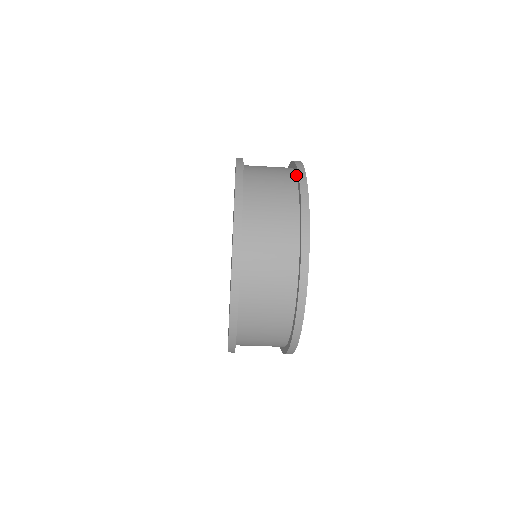
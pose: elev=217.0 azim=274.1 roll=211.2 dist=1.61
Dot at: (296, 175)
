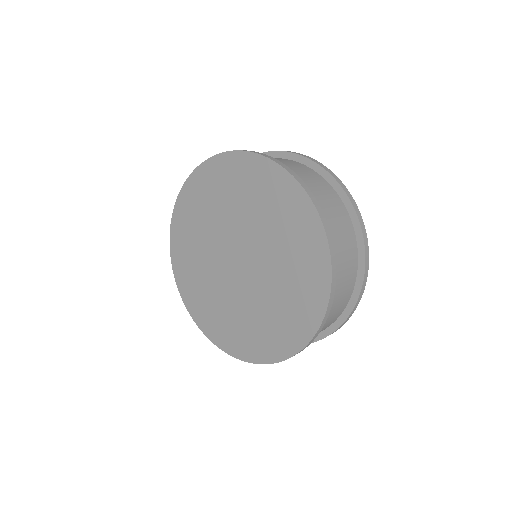
Dot at: (336, 189)
